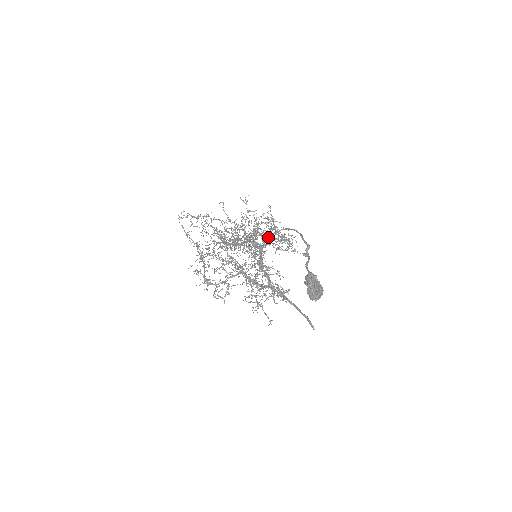
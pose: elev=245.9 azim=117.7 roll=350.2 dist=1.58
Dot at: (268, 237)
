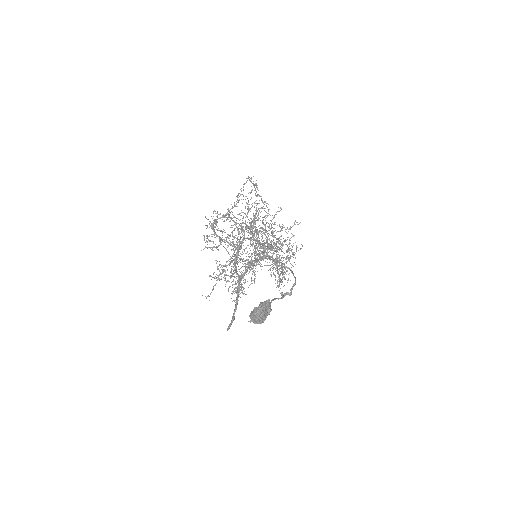
Dot at: (276, 260)
